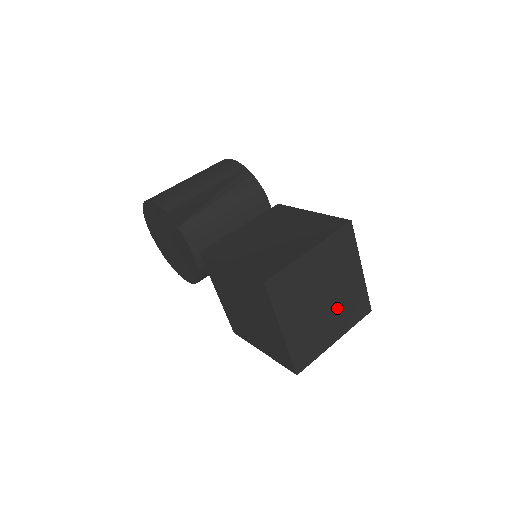
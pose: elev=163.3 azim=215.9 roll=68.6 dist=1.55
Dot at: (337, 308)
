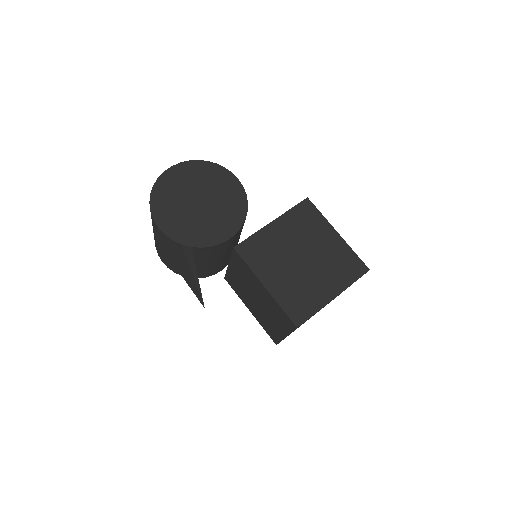
Dot at: occluded
